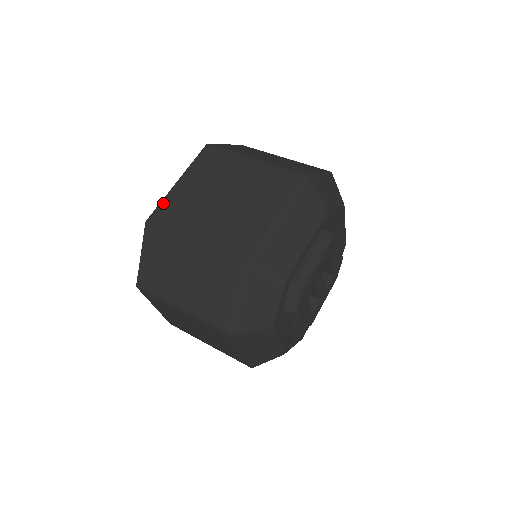
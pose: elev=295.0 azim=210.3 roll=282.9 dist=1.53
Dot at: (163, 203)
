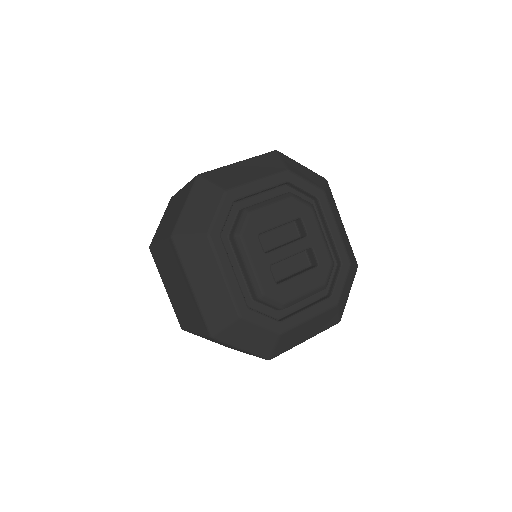
Dot at: (174, 311)
